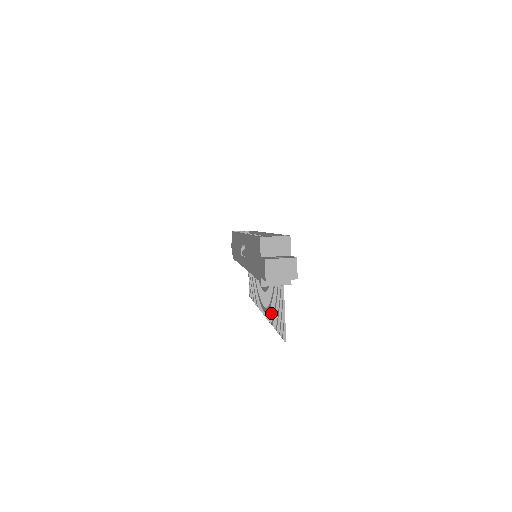
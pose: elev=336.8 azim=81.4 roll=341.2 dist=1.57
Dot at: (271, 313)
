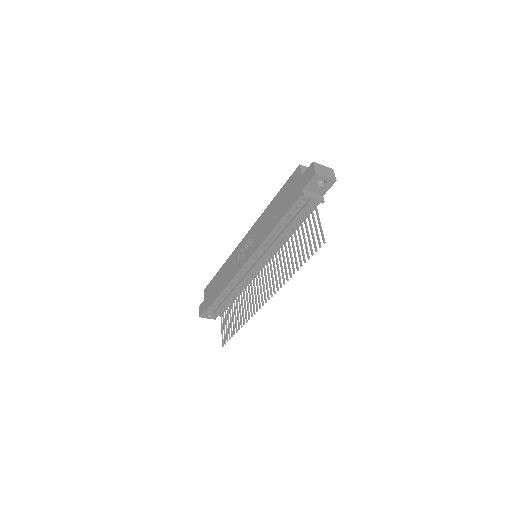
Dot at: (289, 267)
